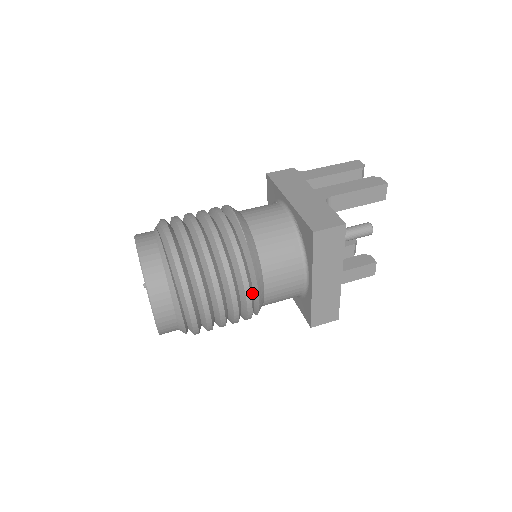
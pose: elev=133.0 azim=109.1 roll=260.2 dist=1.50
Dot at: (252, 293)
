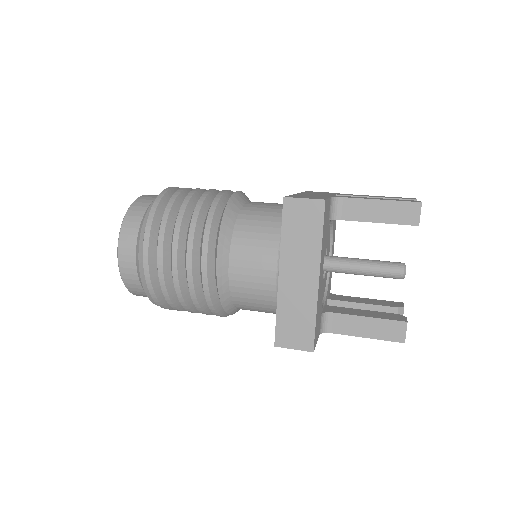
Dot at: (212, 261)
